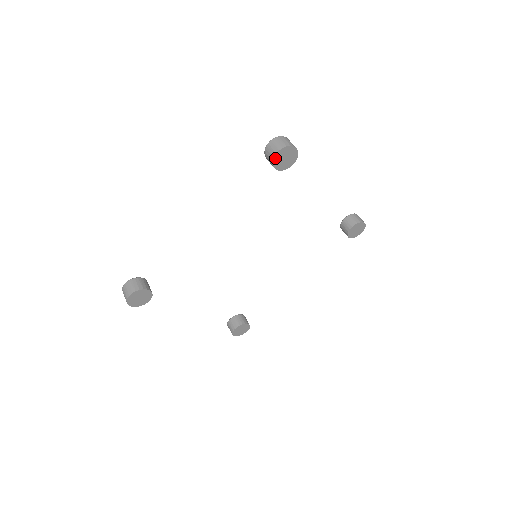
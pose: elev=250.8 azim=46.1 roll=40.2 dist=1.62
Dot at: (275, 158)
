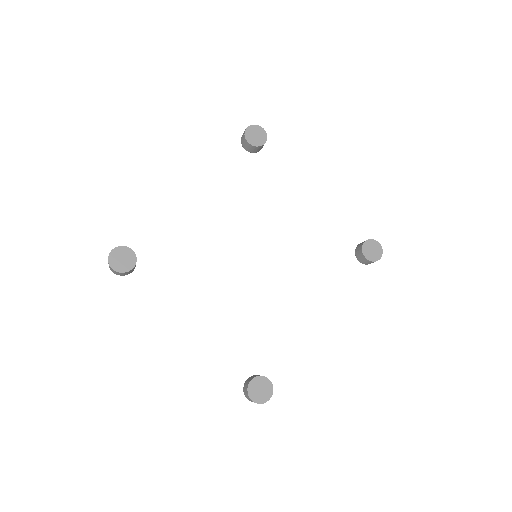
Dot at: (246, 133)
